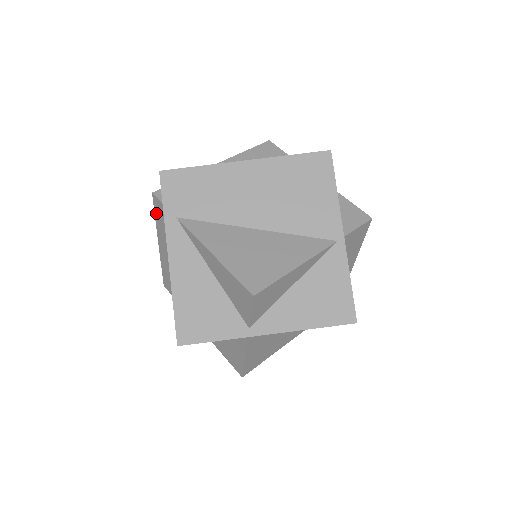
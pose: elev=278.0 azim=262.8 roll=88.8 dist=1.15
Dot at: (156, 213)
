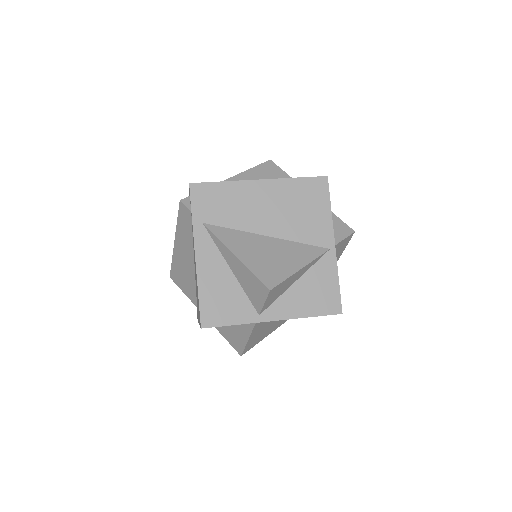
Dot at: (180, 217)
